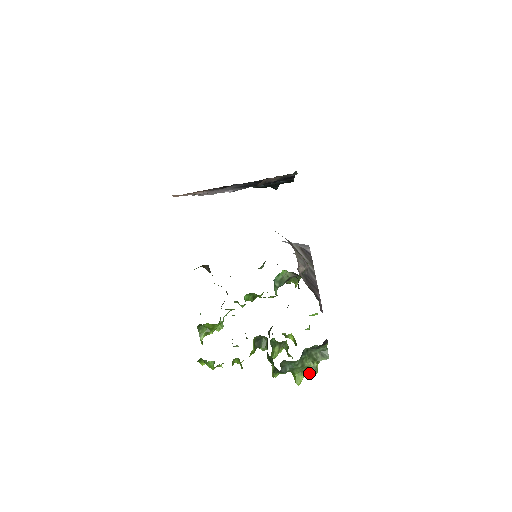
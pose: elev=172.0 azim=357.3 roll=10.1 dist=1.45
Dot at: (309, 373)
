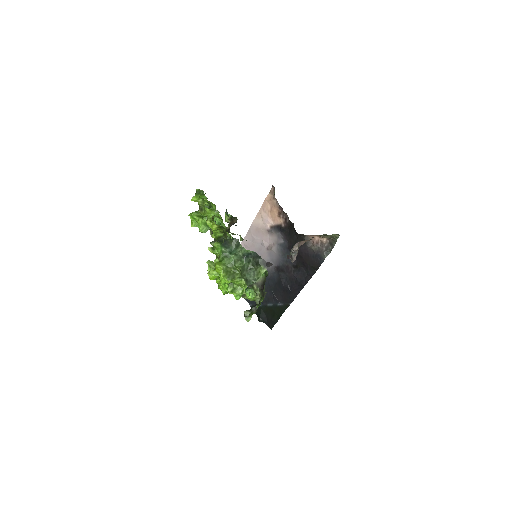
Dot at: (226, 275)
